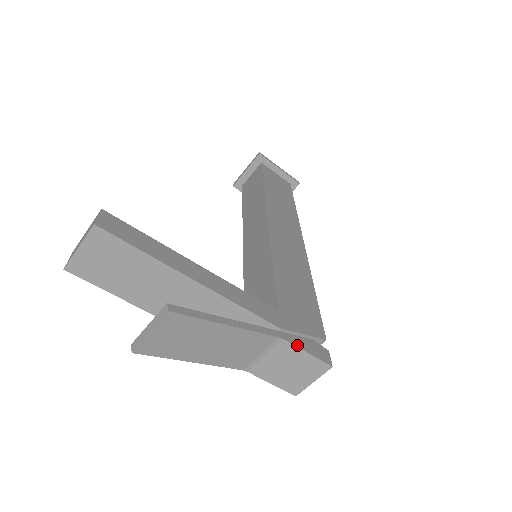
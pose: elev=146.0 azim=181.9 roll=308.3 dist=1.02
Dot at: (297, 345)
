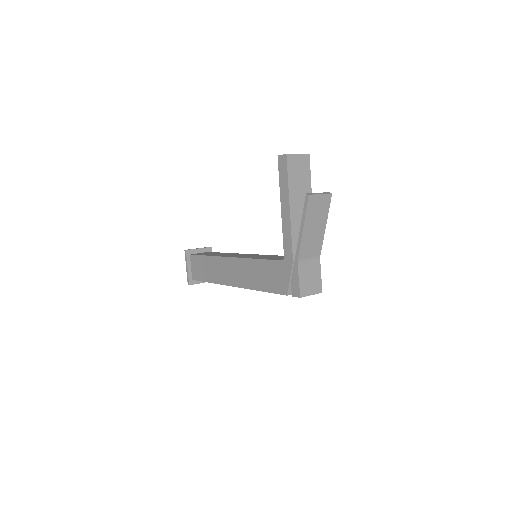
Dot at: (320, 268)
